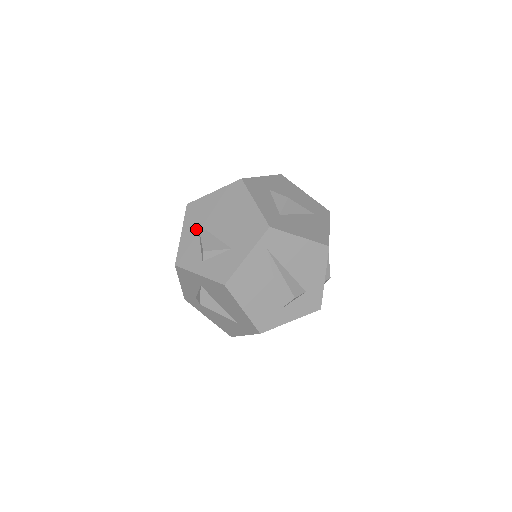
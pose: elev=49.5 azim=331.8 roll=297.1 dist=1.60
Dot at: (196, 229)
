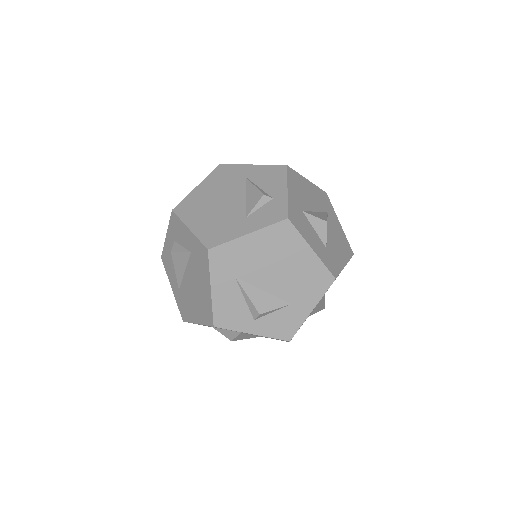
Dot at: (234, 283)
